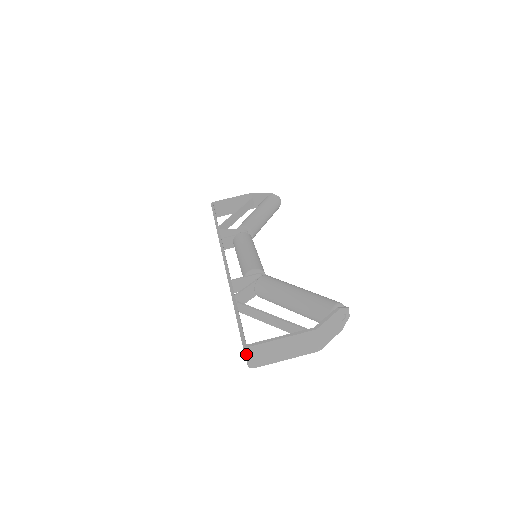
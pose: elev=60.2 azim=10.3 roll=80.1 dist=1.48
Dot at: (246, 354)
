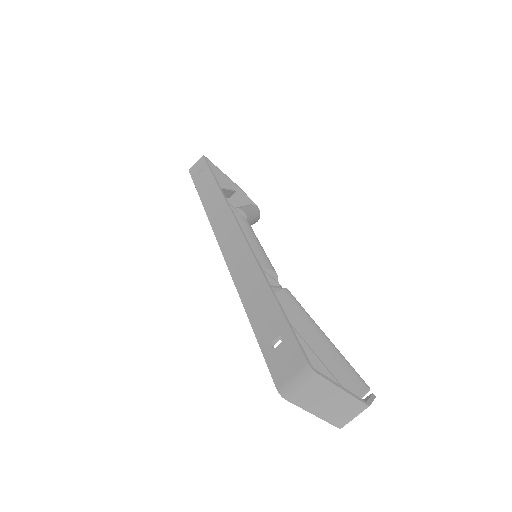
Dot at: (300, 377)
